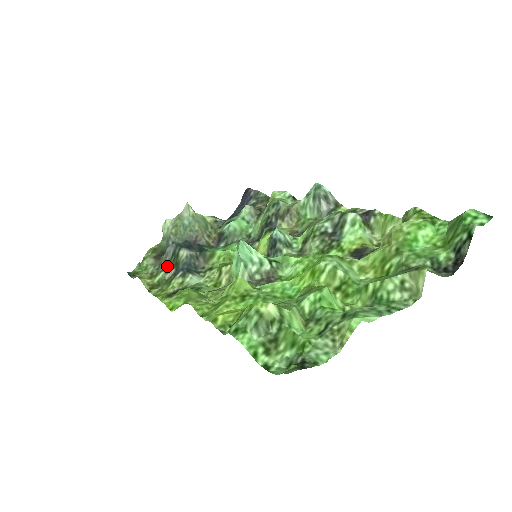
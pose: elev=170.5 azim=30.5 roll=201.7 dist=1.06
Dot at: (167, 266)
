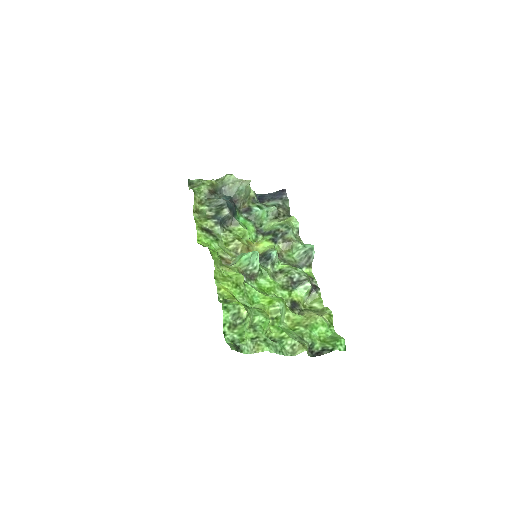
Dot at: (212, 206)
